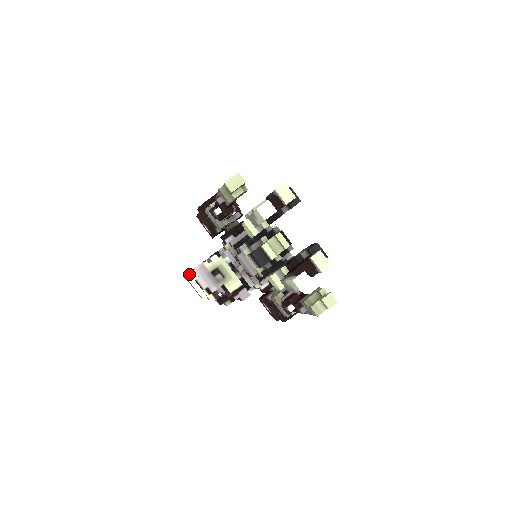
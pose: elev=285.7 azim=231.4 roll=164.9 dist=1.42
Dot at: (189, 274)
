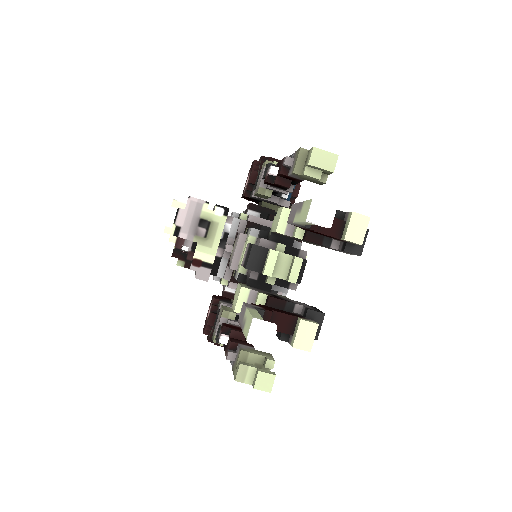
Dot at: occluded
